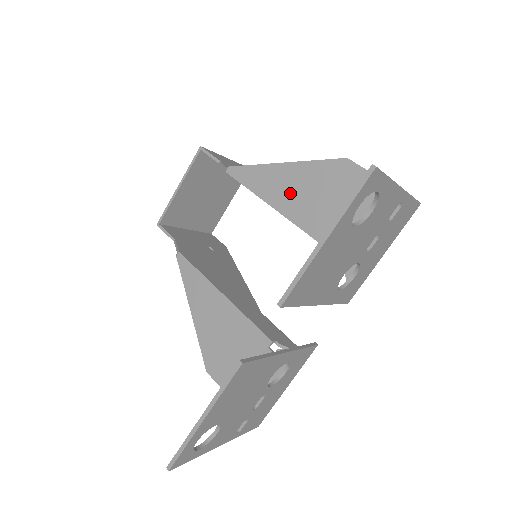
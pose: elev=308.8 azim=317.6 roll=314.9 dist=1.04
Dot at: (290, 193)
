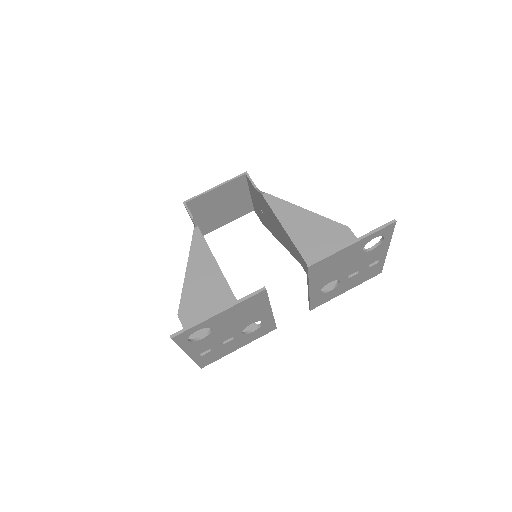
Dot at: (302, 228)
